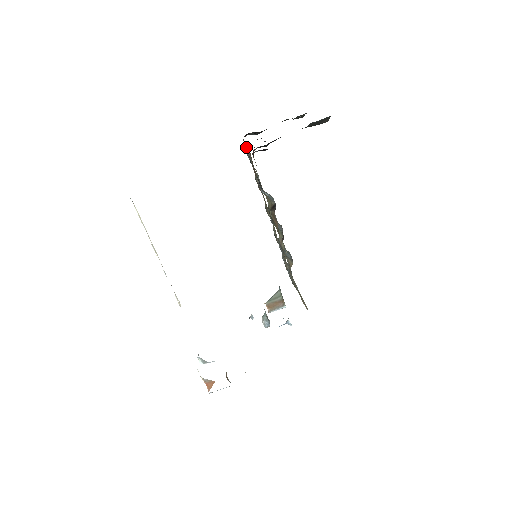
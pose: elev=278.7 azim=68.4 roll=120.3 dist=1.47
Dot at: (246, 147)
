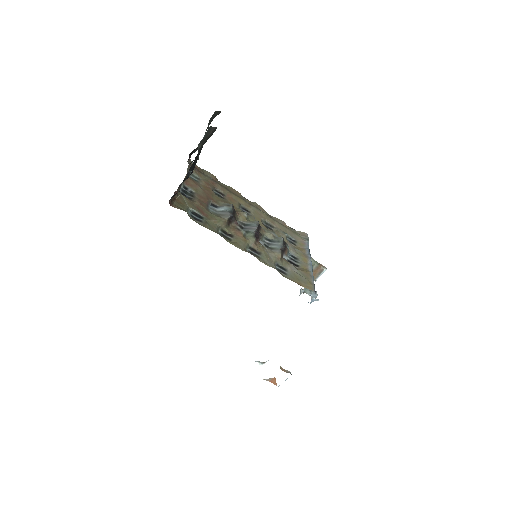
Dot at: occluded
